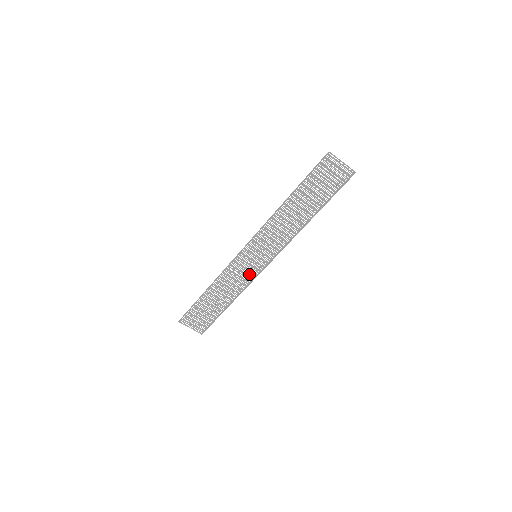
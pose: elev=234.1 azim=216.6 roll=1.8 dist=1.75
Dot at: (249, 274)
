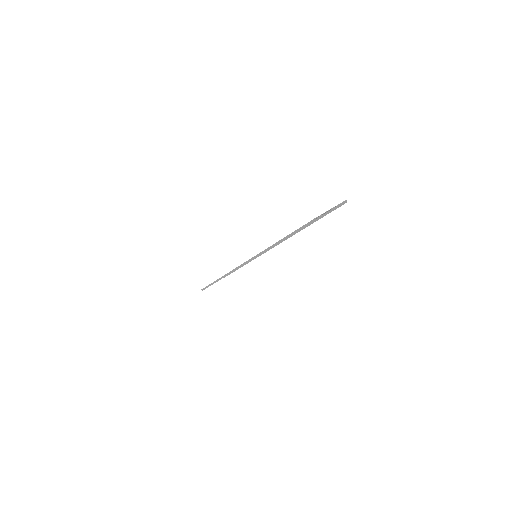
Dot at: occluded
